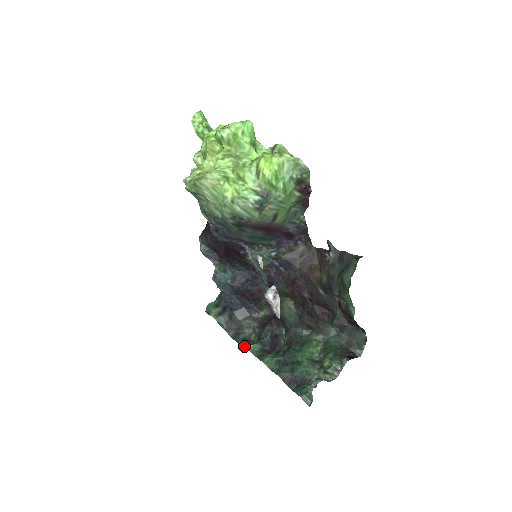
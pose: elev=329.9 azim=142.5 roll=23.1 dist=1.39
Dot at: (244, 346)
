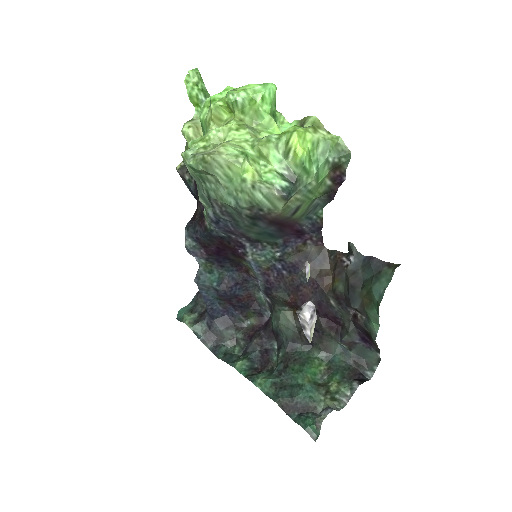
Dot at: (228, 362)
